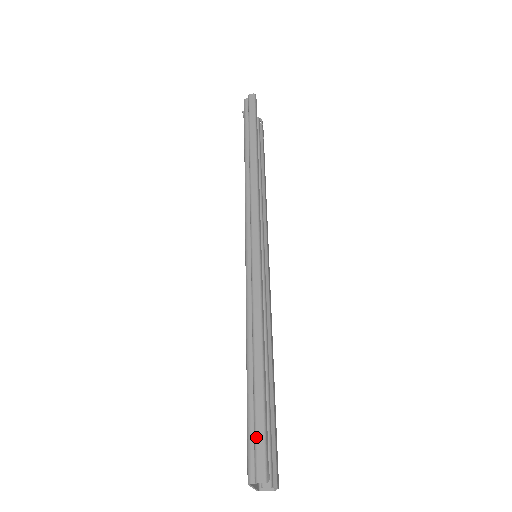
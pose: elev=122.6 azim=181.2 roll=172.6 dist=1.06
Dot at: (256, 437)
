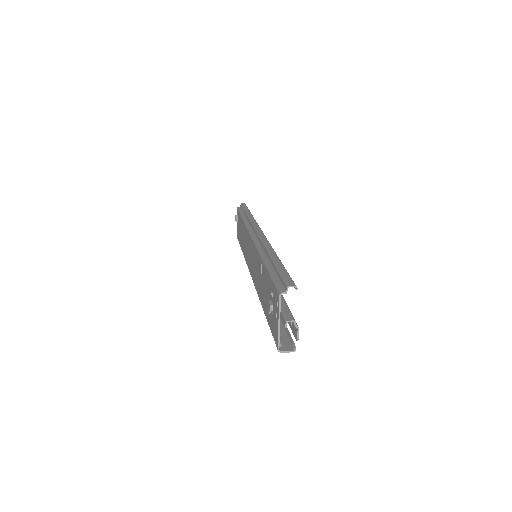
Dot at: (282, 274)
